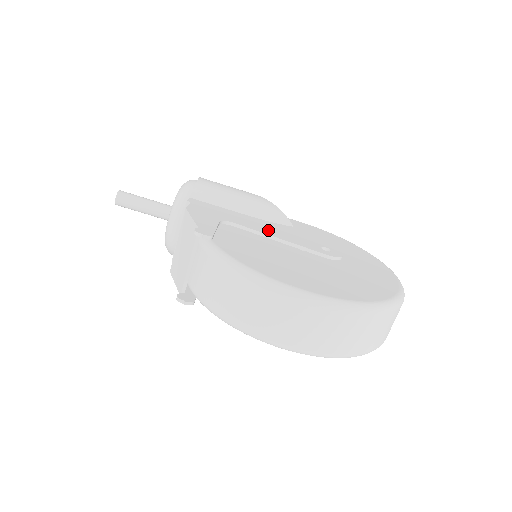
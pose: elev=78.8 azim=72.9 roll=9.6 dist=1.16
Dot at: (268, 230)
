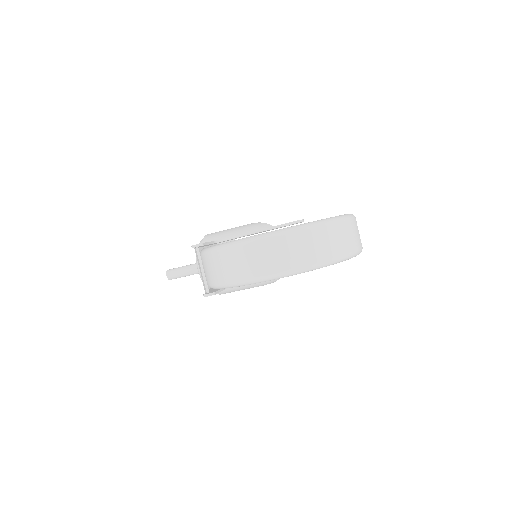
Dot at: occluded
